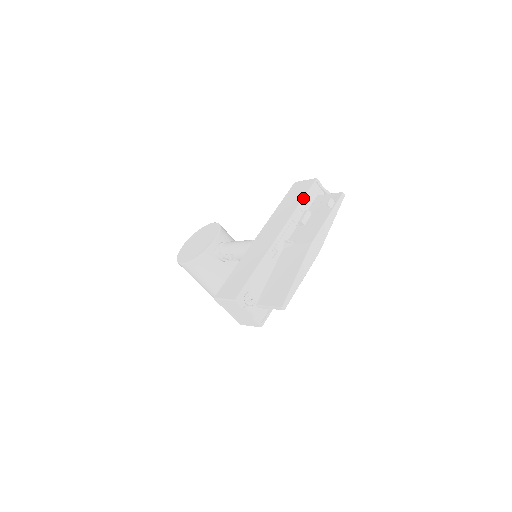
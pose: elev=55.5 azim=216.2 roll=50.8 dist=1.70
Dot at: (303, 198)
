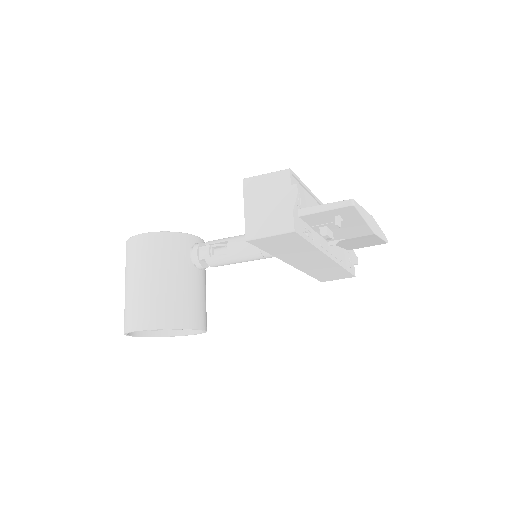
Dot at: occluded
